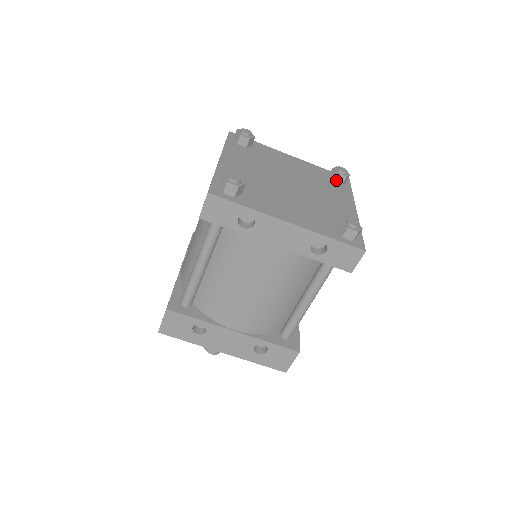
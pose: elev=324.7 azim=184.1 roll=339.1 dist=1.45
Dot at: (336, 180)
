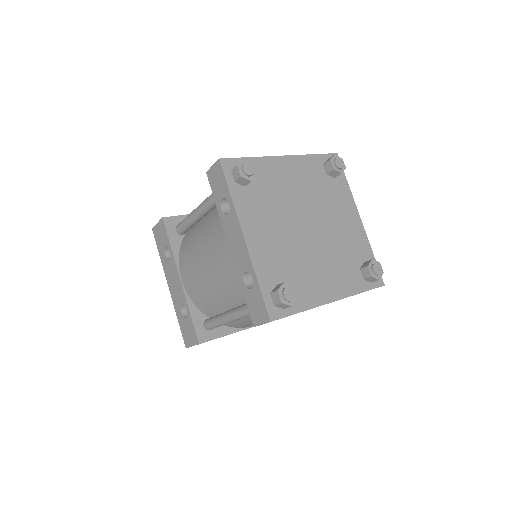
Dot at: (363, 270)
